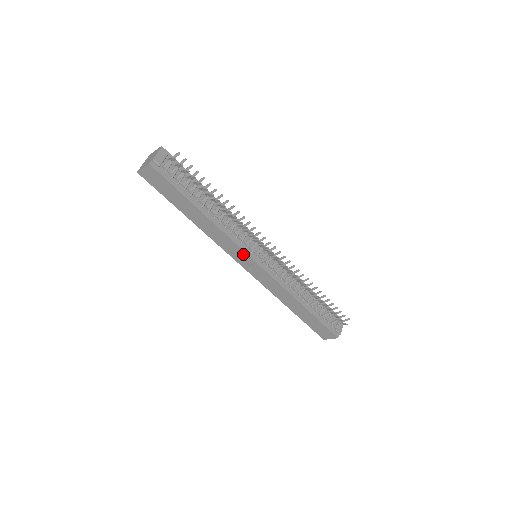
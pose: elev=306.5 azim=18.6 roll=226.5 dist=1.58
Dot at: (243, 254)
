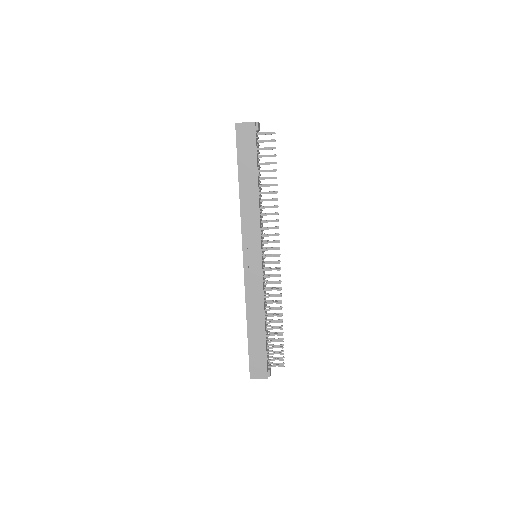
Dot at: (257, 243)
